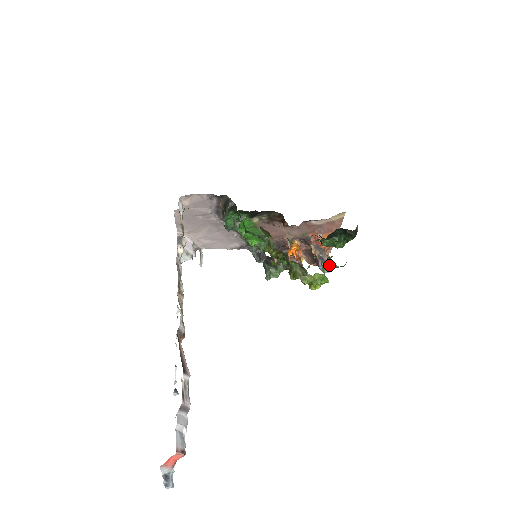
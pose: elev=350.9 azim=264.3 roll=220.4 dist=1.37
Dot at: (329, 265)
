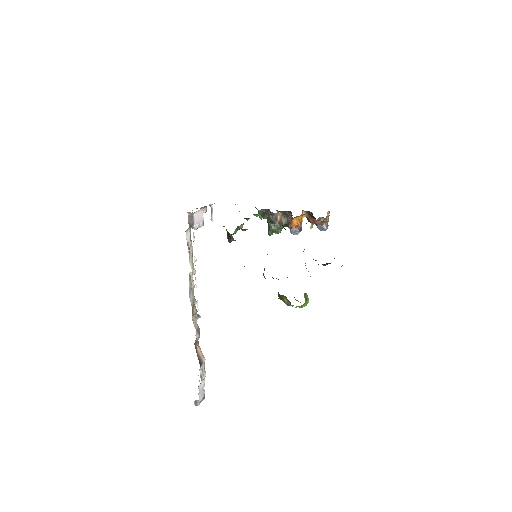
Dot at: occluded
